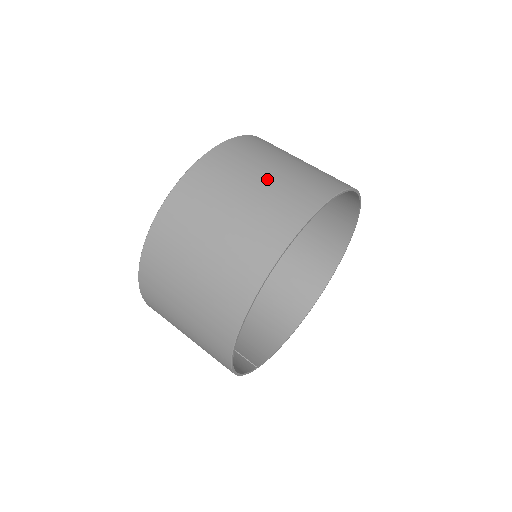
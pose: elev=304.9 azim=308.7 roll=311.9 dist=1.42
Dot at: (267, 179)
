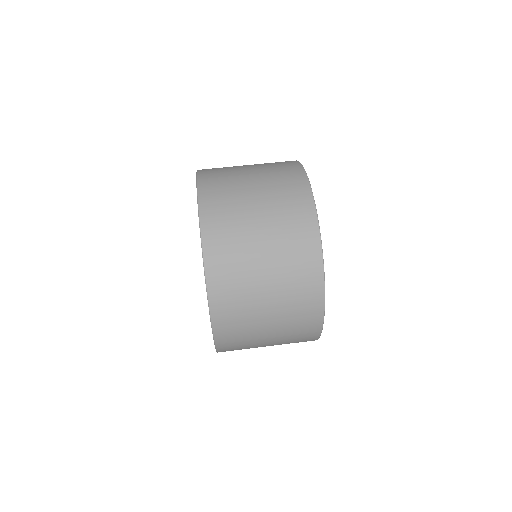
Dot at: (263, 219)
